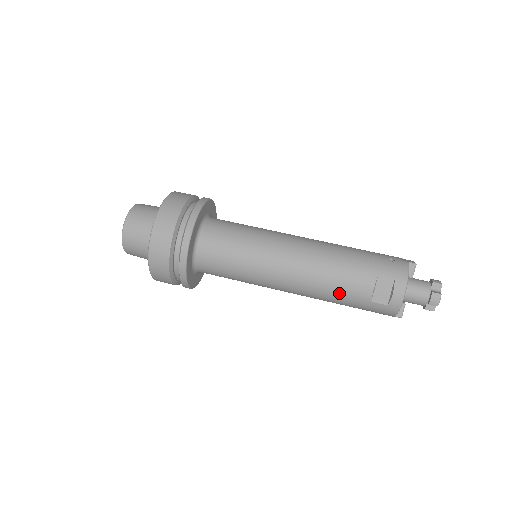
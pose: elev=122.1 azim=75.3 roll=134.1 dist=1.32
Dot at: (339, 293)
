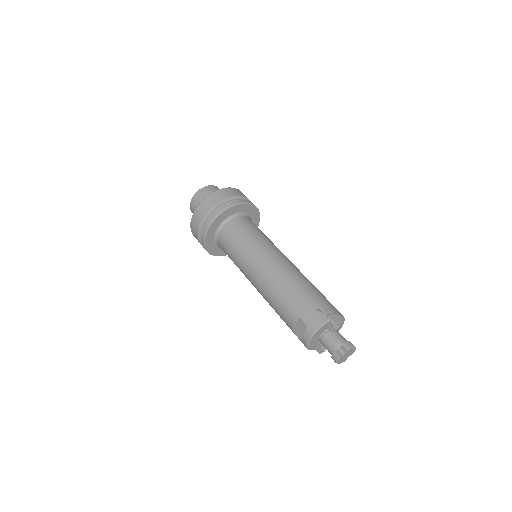
Dot at: (278, 313)
